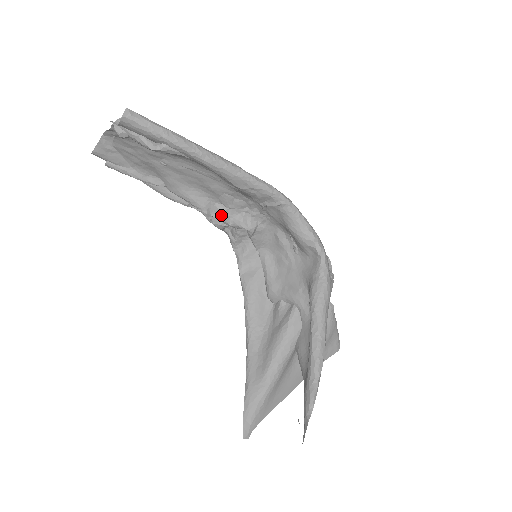
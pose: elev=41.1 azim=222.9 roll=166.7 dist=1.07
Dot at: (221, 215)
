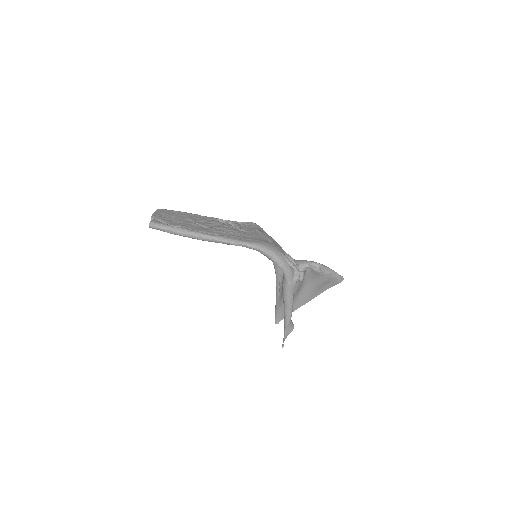
Dot at: occluded
